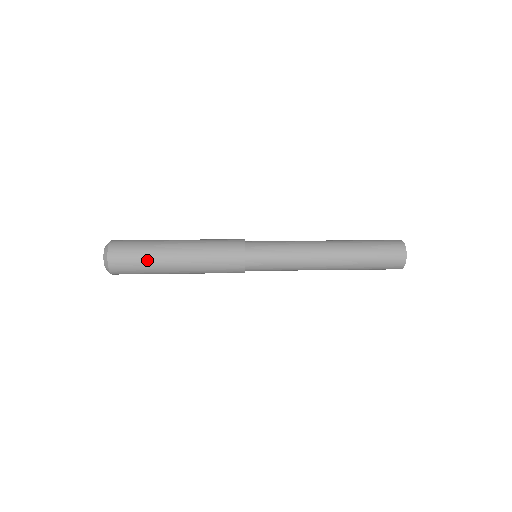
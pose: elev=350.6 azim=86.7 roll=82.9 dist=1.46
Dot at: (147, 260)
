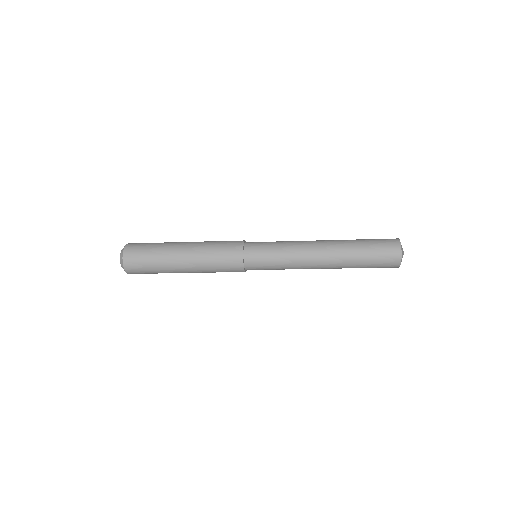
Dot at: (157, 249)
